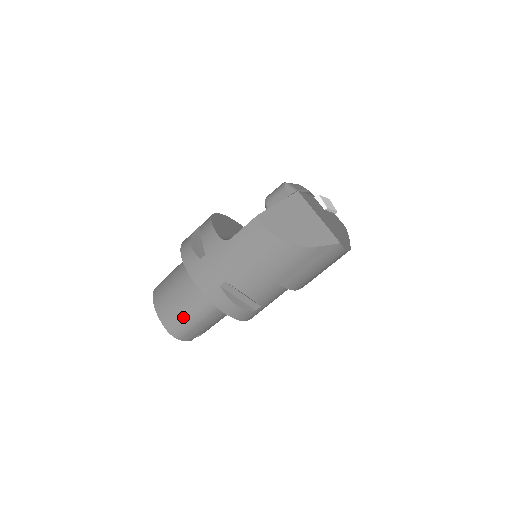
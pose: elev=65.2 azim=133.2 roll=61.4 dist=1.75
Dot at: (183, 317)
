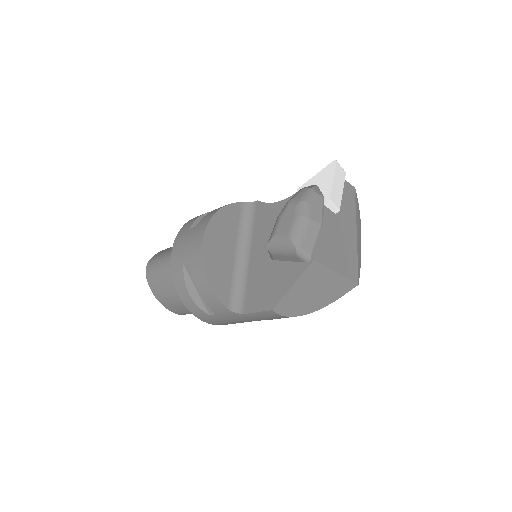
Dot at: occluded
